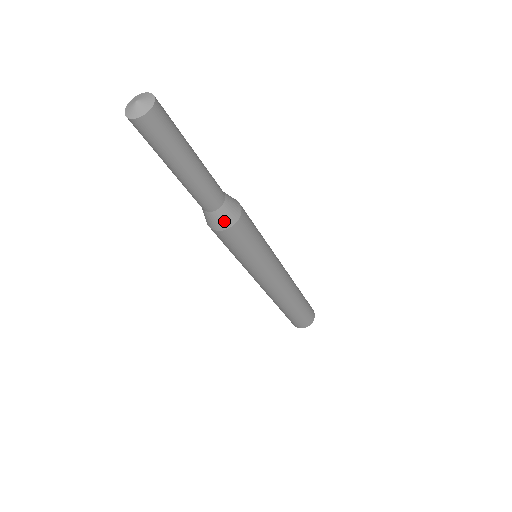
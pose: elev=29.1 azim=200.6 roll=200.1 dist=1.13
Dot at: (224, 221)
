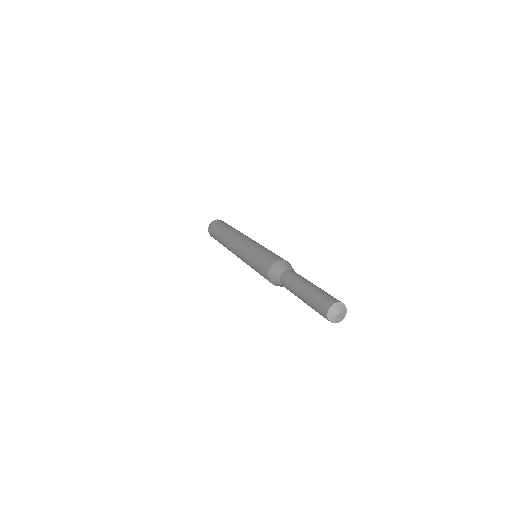
Dot at: occluded
